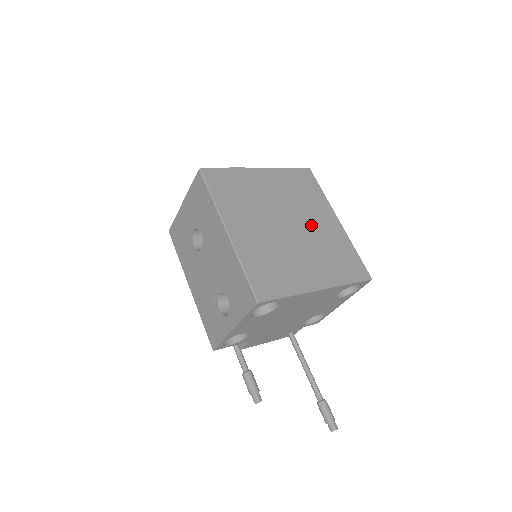
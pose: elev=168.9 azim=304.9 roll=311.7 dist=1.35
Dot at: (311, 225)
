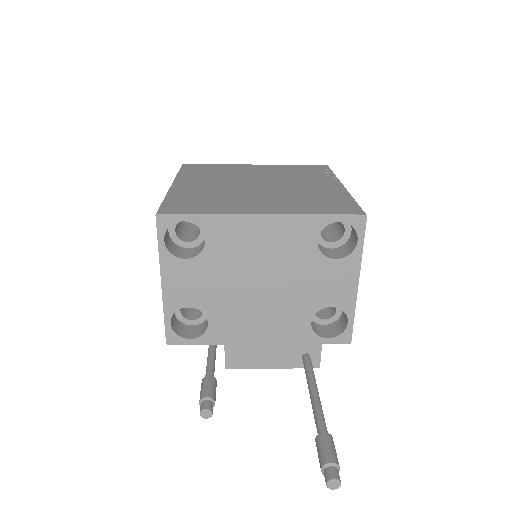
Dot at: (293, 186)
